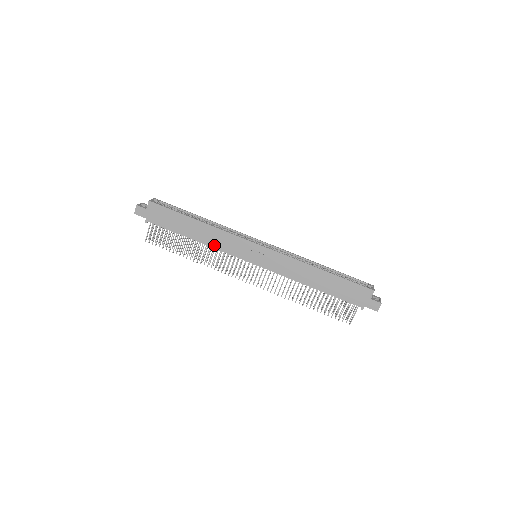
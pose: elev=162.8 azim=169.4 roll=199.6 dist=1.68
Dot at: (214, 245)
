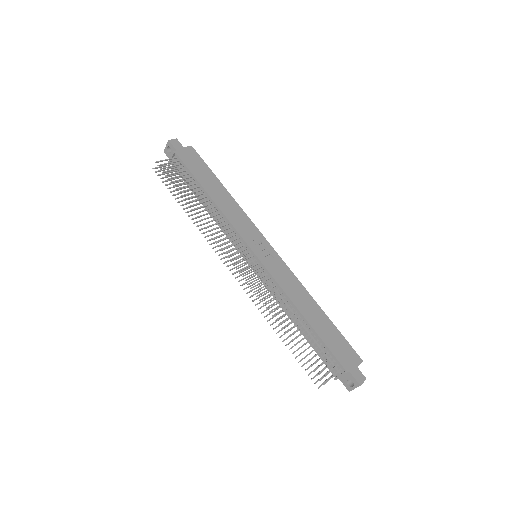
Dot at: (227, 214)
